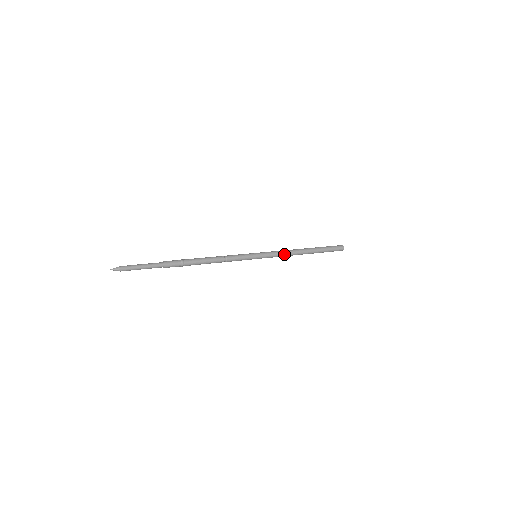
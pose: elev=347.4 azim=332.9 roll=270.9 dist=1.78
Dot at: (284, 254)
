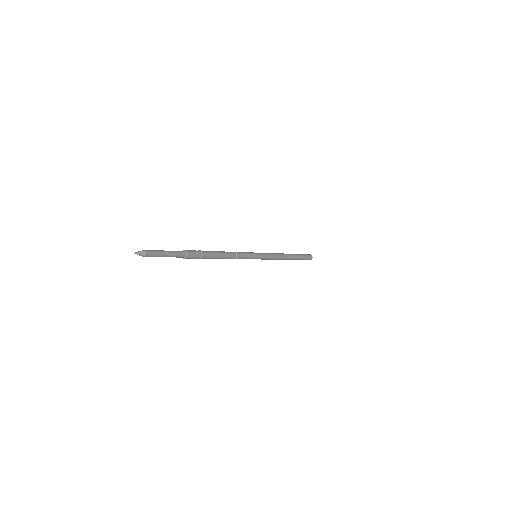
Dot at: (276, 256)
